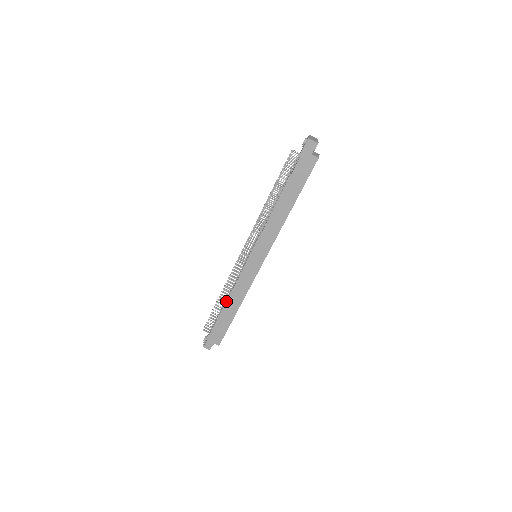
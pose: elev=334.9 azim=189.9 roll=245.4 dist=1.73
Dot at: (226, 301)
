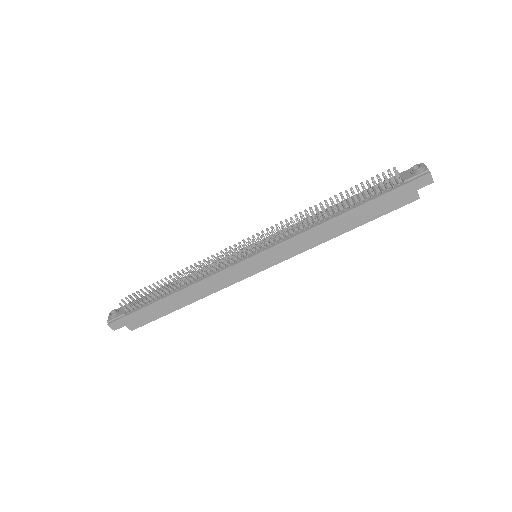
Dot at: (181, 289)
